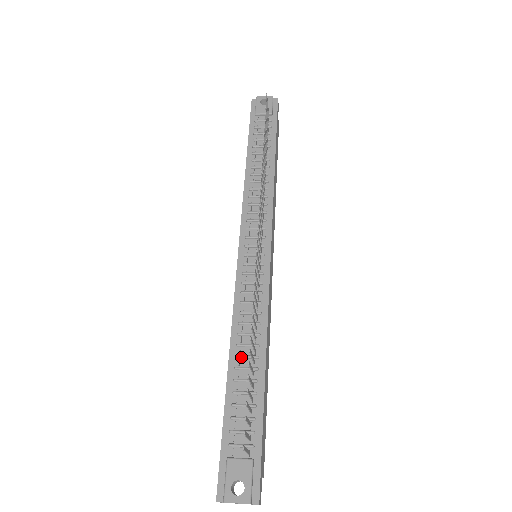
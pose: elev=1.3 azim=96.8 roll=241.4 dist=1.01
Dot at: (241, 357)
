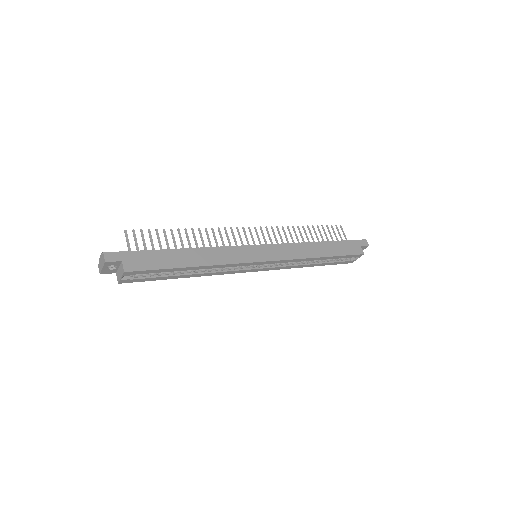
Dot at: occluded
